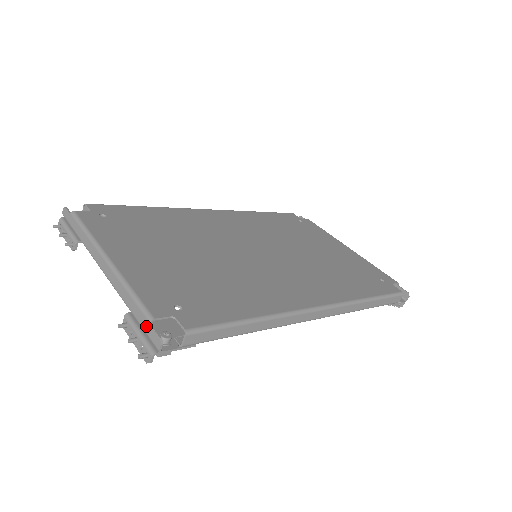
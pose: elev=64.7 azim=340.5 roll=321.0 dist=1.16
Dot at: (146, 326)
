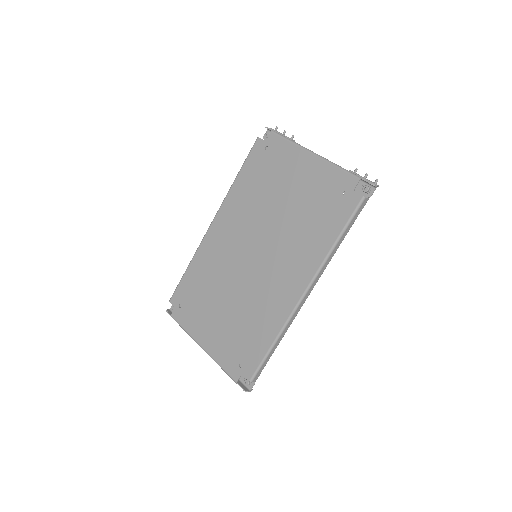
Dot at: (237, 382)
